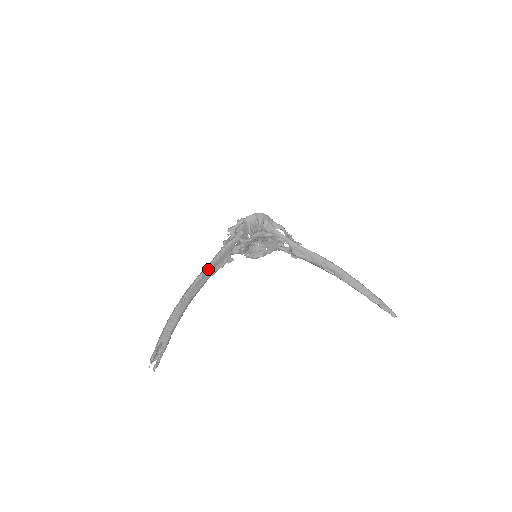
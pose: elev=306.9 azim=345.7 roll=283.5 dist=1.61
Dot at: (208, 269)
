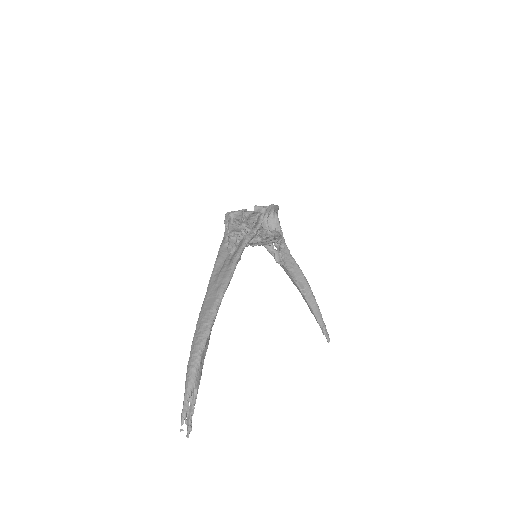
Dot at: (232, 276)
